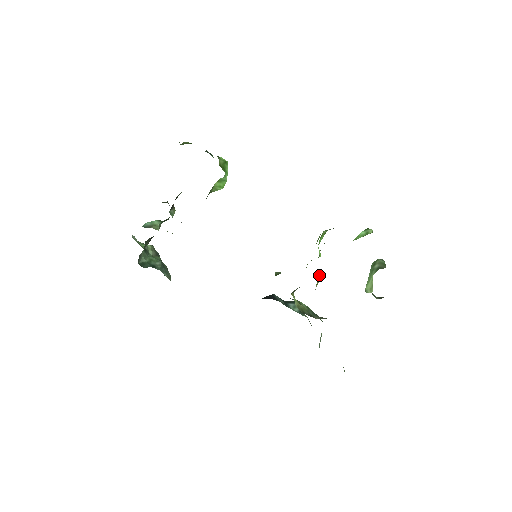
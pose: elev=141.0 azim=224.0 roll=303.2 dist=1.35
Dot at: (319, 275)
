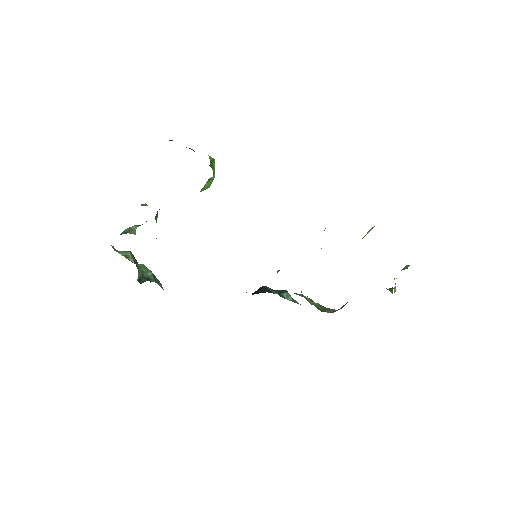
Dot at: occluded
